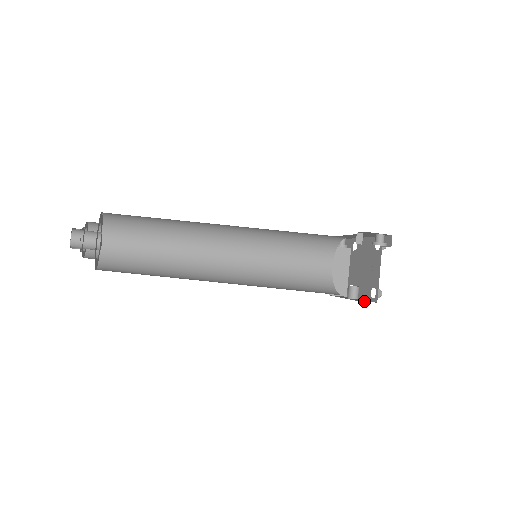
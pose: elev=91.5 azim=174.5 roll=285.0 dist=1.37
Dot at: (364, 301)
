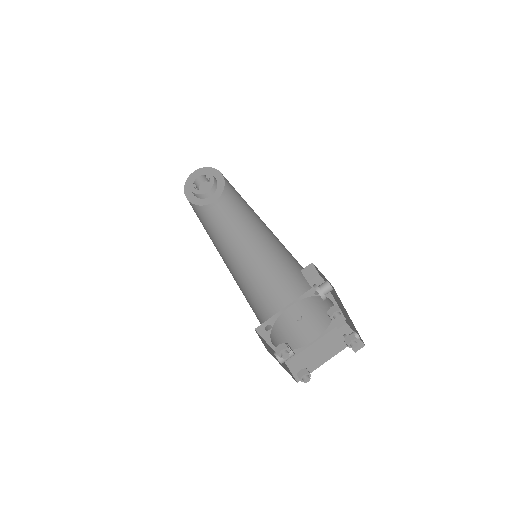
Dot at: occluded
